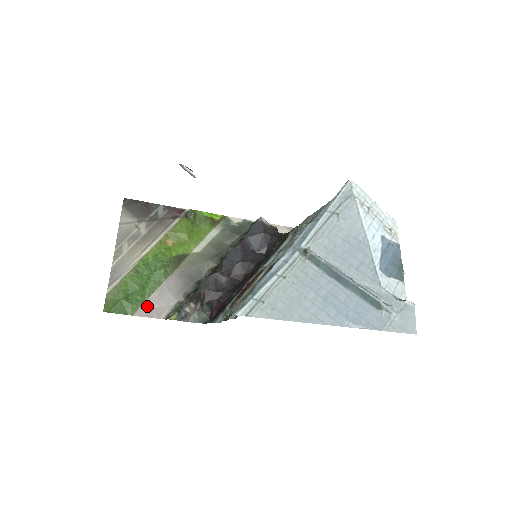
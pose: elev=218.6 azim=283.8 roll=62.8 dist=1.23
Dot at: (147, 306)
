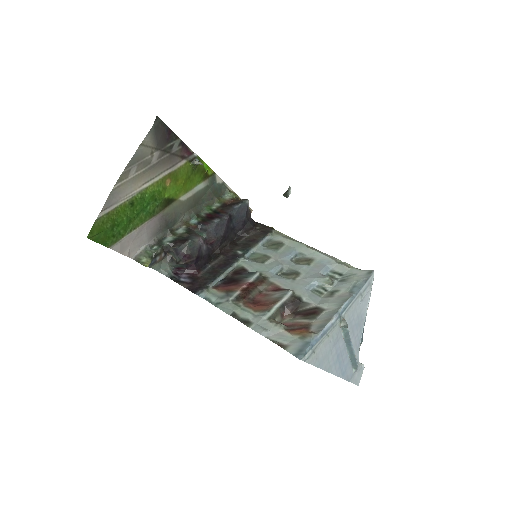
Dot at: (124, 241)
